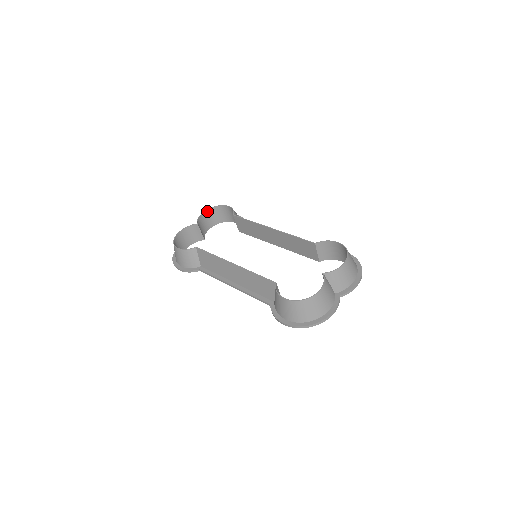
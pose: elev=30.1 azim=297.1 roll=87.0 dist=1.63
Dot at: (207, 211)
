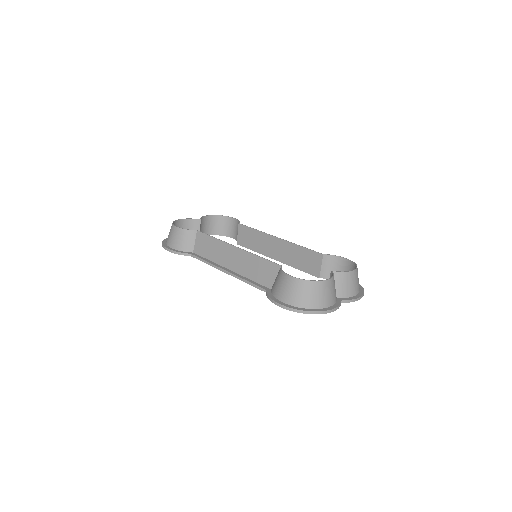
Dot at: (211, 216)
